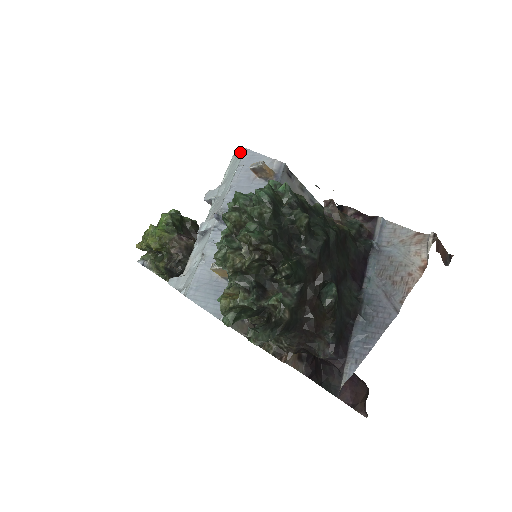
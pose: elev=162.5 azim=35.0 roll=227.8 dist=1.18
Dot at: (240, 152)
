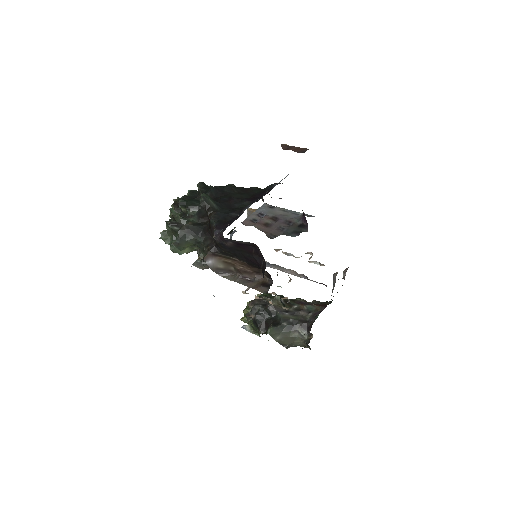
Dot at: occluded
